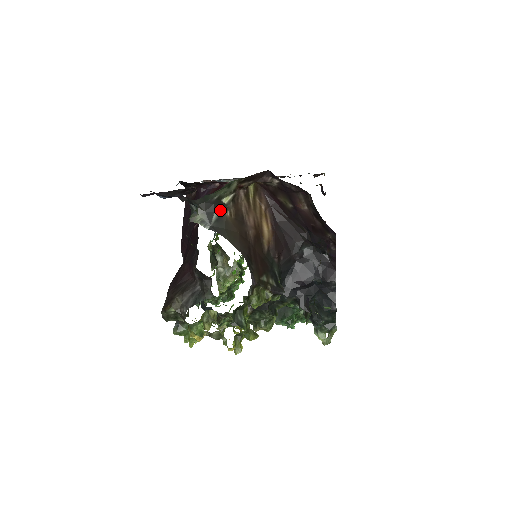
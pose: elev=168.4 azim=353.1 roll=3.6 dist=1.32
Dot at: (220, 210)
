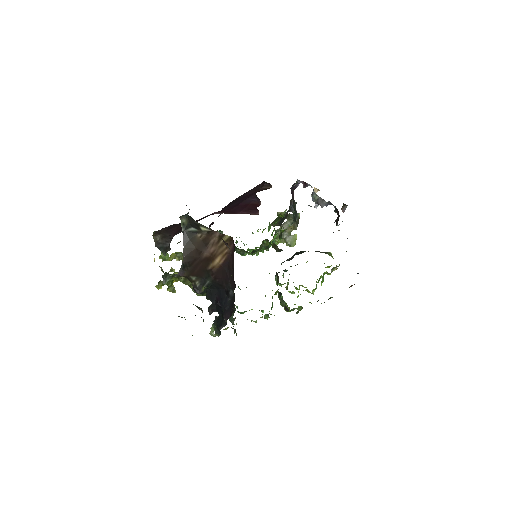
Dot at: (196, 229)
